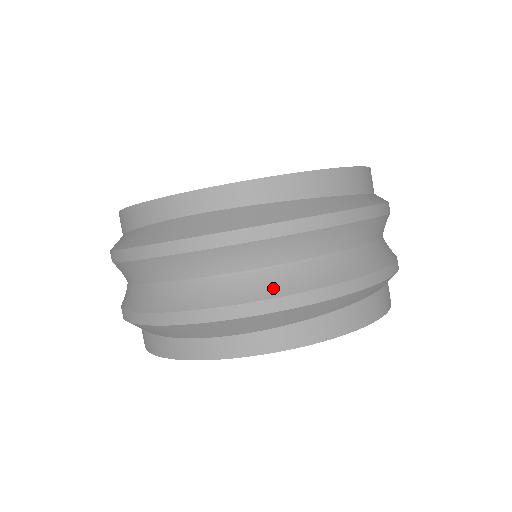
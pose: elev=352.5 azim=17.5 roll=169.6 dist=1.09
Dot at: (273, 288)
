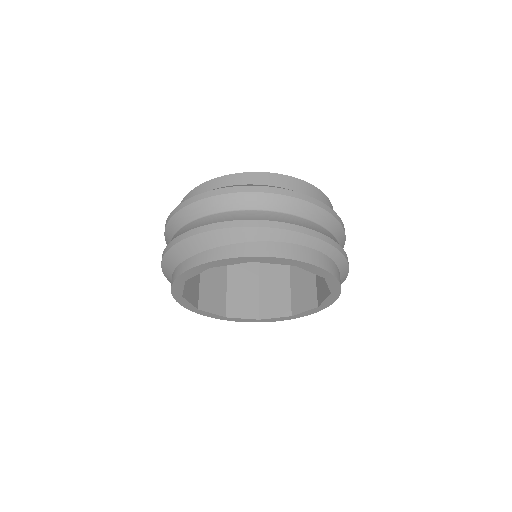
Dot at: (209, 221)
